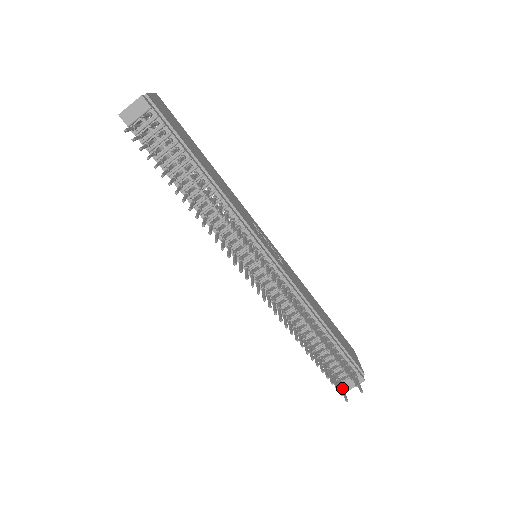
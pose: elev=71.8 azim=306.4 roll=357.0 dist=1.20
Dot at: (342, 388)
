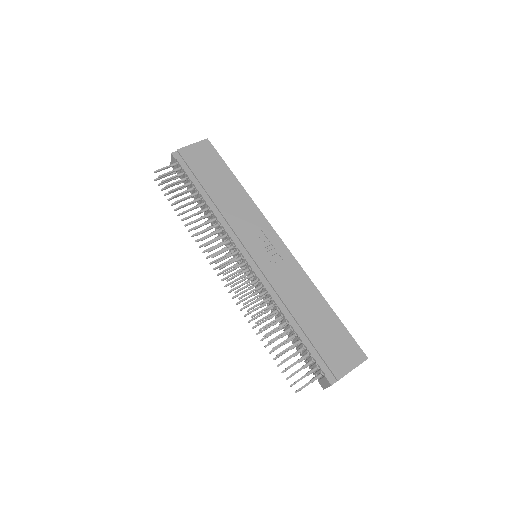
Dot at: occluded
